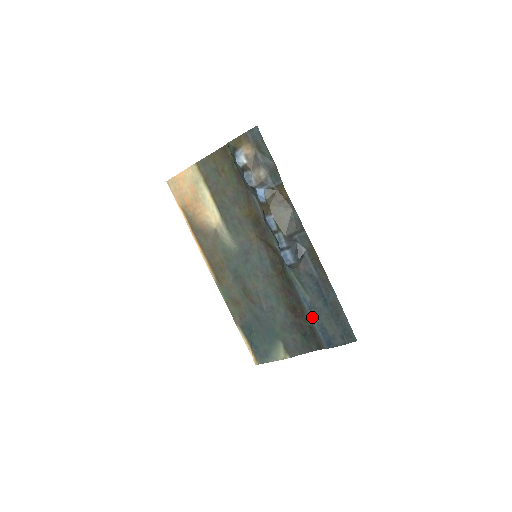
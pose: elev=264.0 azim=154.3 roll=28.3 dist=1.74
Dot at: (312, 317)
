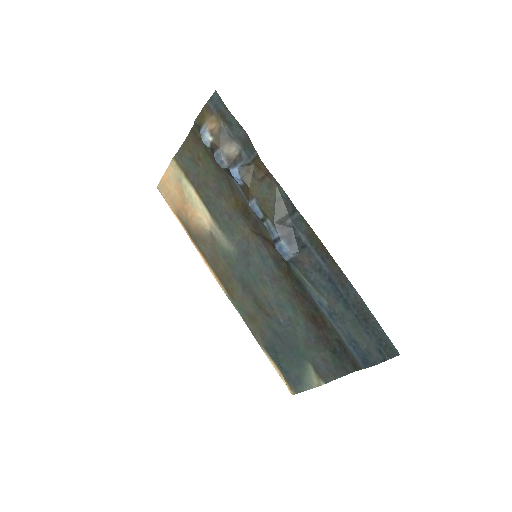
Dot at: (336, 327)
